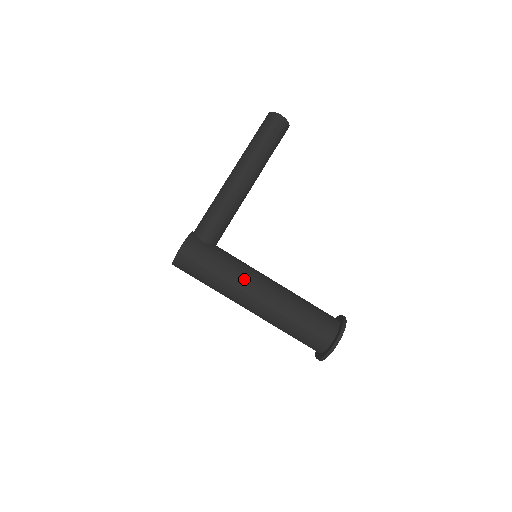
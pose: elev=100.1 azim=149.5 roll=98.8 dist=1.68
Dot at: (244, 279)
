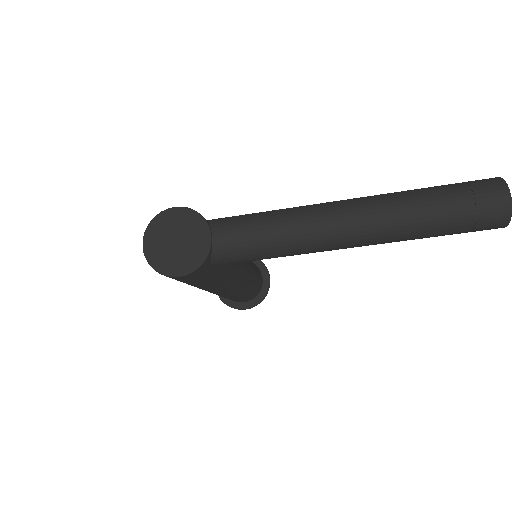
Dot at: (218, 289)
